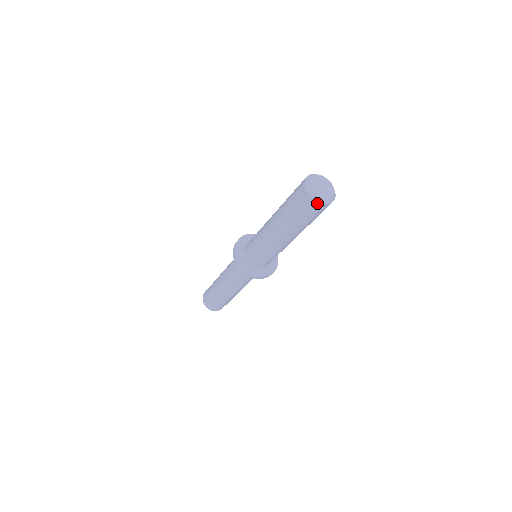
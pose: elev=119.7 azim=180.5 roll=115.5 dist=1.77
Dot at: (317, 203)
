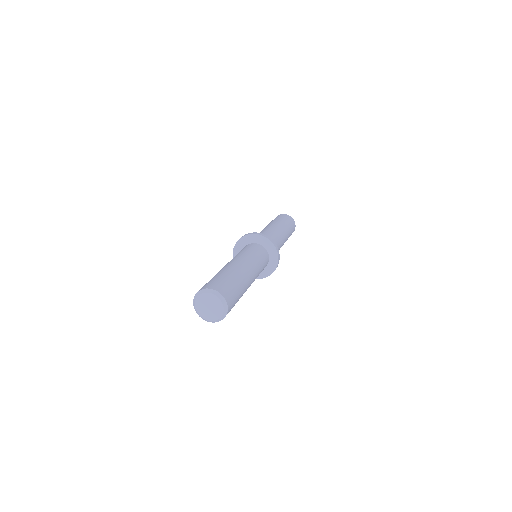
Dot at: (208, 320)
